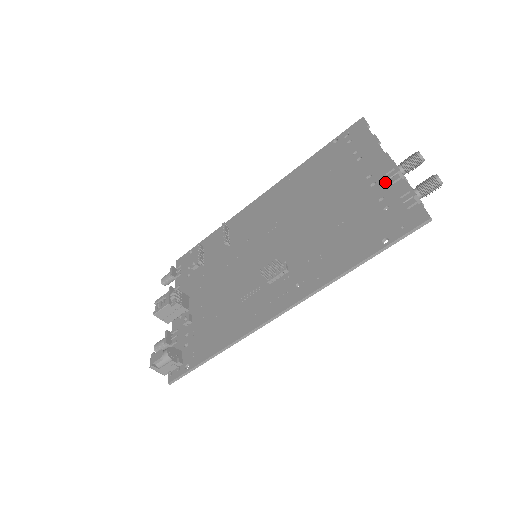
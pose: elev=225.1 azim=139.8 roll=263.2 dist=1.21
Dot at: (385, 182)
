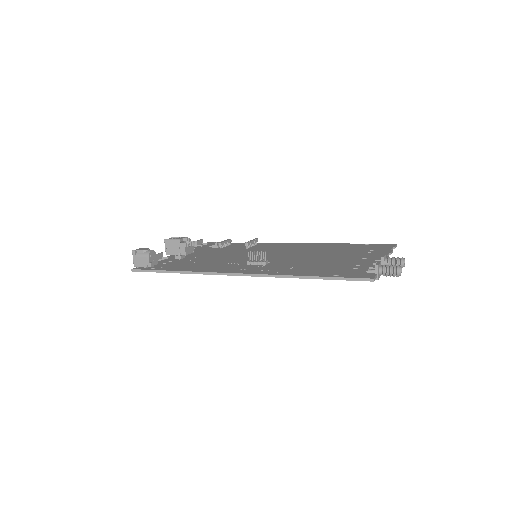
Dot at: (370, 262)
